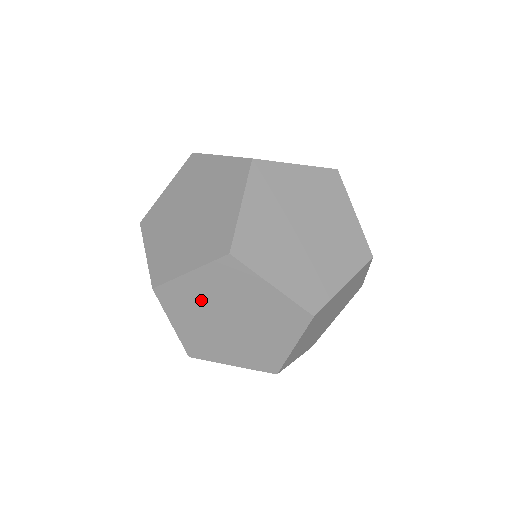
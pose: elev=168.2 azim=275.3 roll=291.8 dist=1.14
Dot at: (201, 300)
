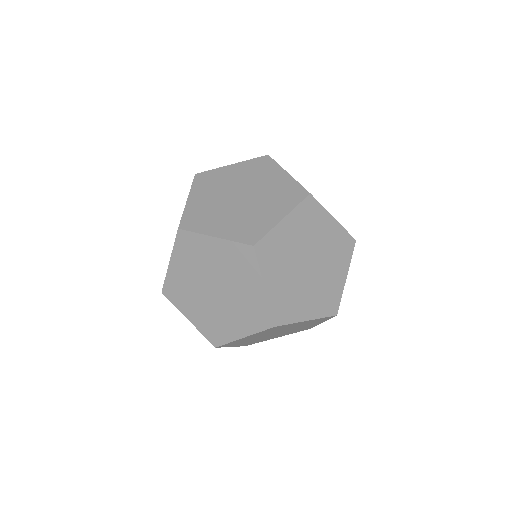
Dot at: occluded
